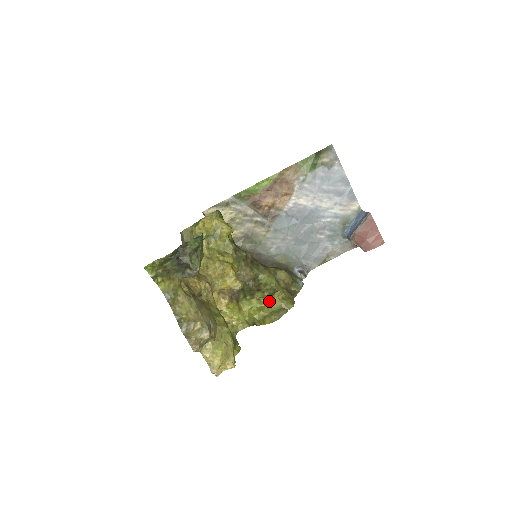
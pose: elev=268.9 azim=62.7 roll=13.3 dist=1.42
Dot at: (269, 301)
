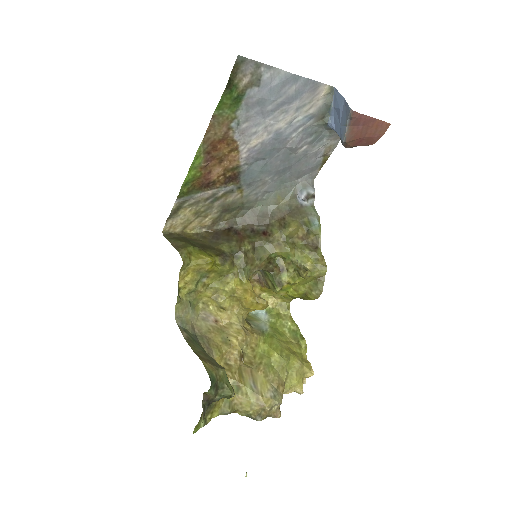
Dot at: (300, 280)
